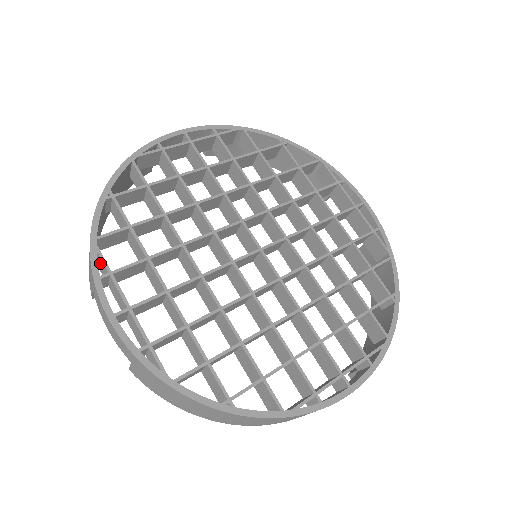
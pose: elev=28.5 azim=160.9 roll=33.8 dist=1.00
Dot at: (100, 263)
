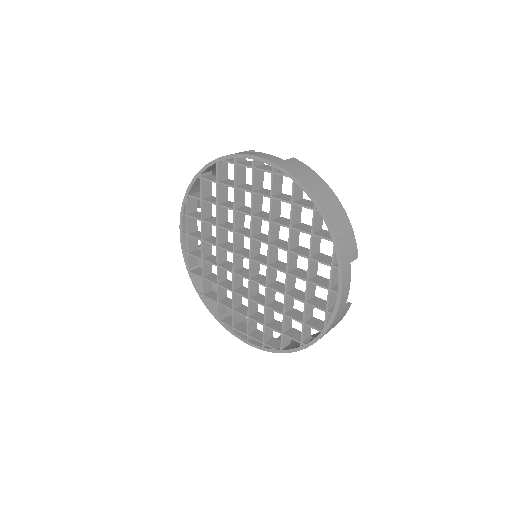
Dot at: (190, 205)
